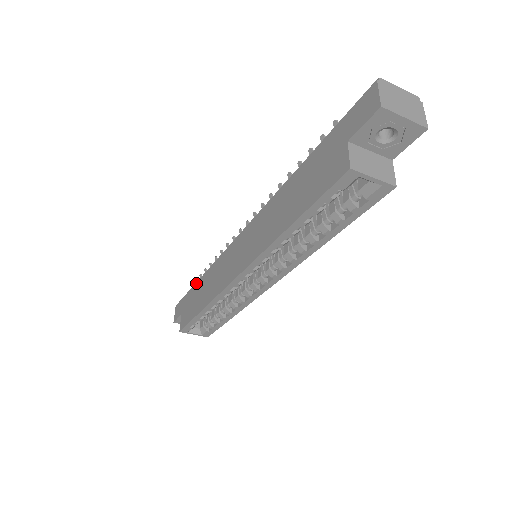
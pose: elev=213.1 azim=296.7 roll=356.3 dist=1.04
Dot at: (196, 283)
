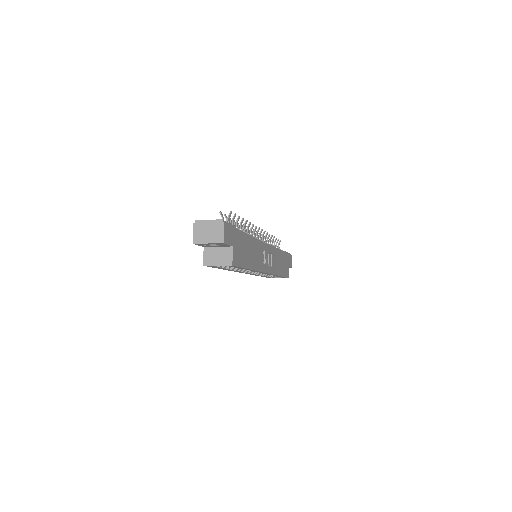
Dot at: occluded
